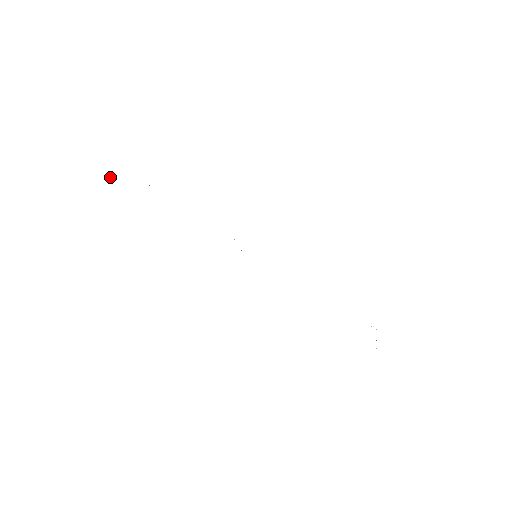
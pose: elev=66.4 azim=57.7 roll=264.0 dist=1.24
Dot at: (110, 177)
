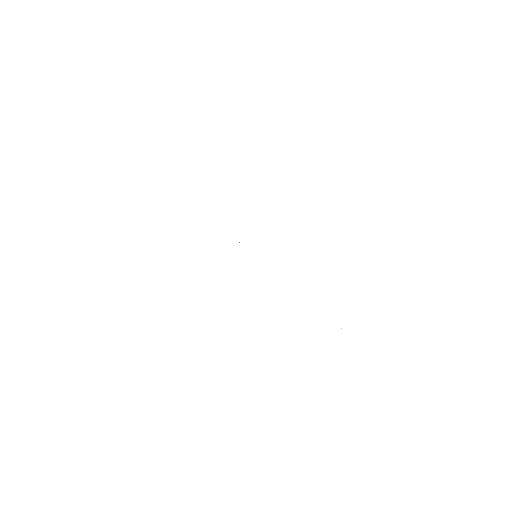
Dot at: occluded
